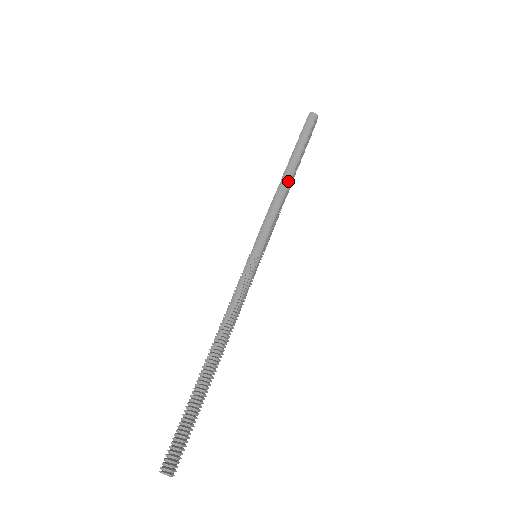
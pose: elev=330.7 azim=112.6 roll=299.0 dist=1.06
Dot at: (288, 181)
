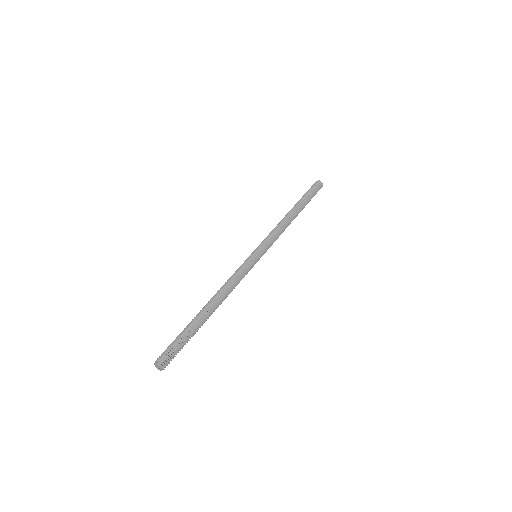
Dot at: (288, 216)
